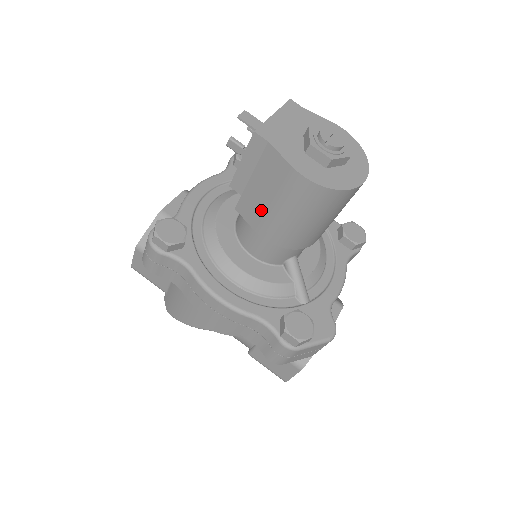
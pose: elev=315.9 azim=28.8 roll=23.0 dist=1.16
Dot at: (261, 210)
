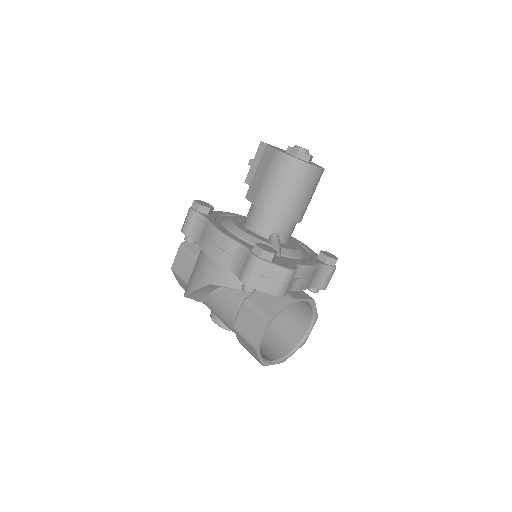
Dot at: (258, 187)
